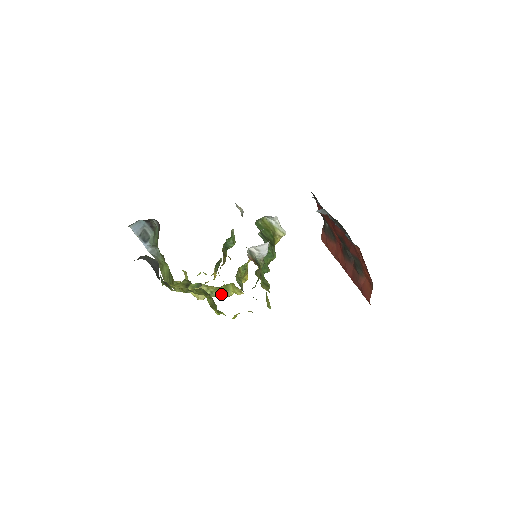
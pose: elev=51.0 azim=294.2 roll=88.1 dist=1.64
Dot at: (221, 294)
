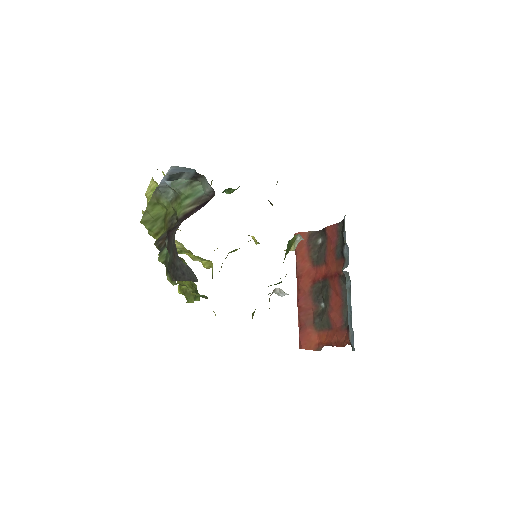
Dot at: (187, 253)
